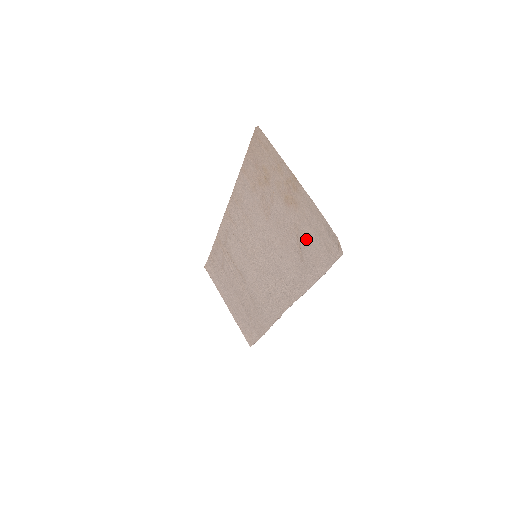
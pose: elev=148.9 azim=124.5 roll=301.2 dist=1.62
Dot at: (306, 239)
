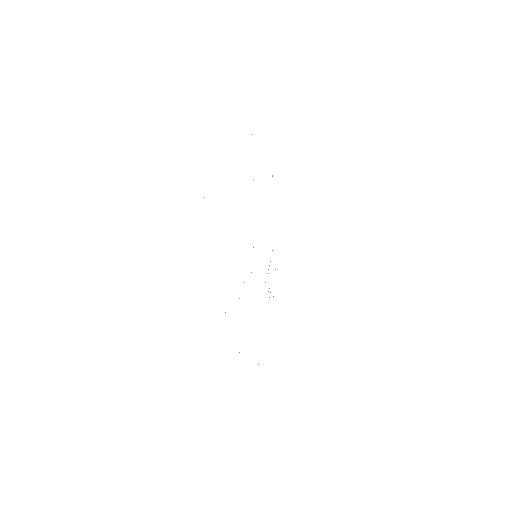
Dot at: occluded
